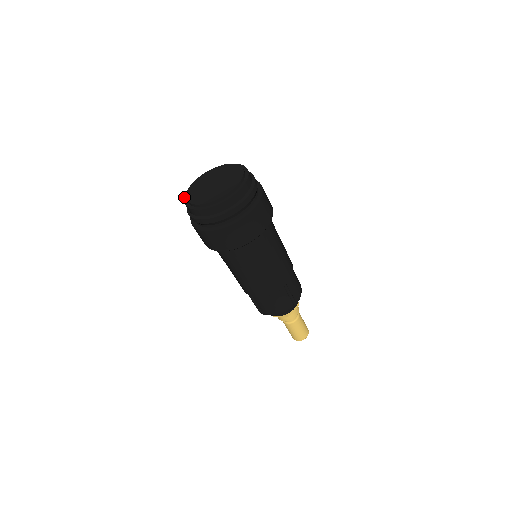
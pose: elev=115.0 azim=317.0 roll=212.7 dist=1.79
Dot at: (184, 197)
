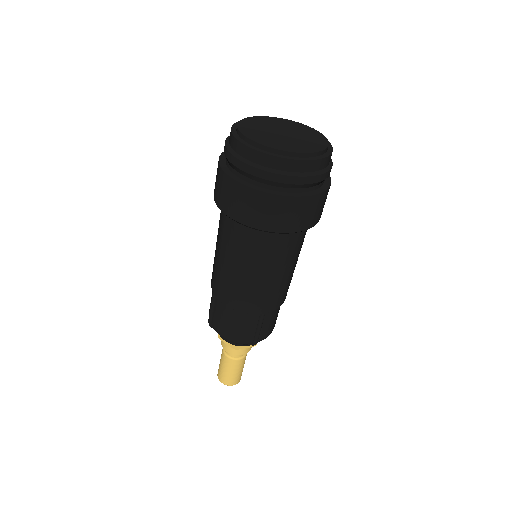
Dot at: occluded
